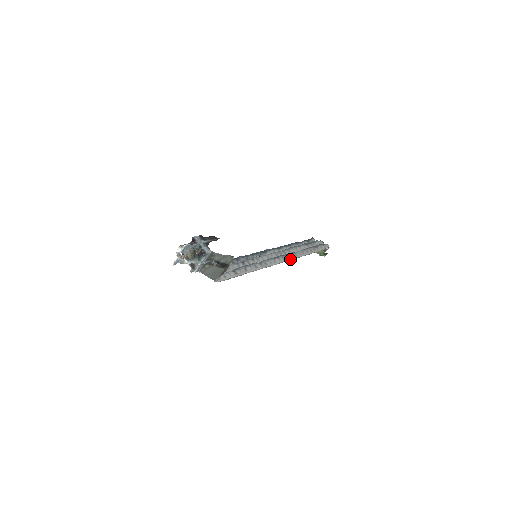
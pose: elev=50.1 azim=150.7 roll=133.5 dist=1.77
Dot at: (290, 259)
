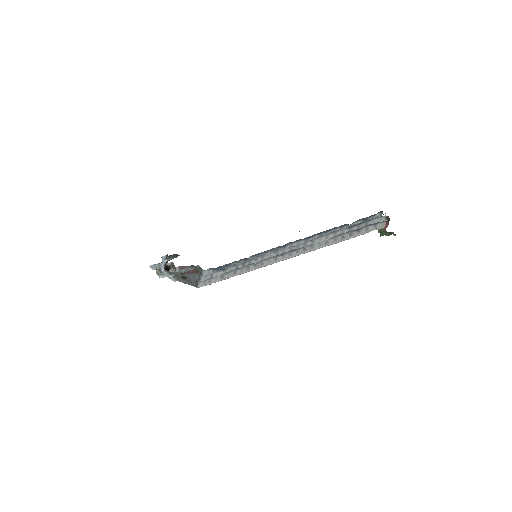
Dot at: (299, 254)
